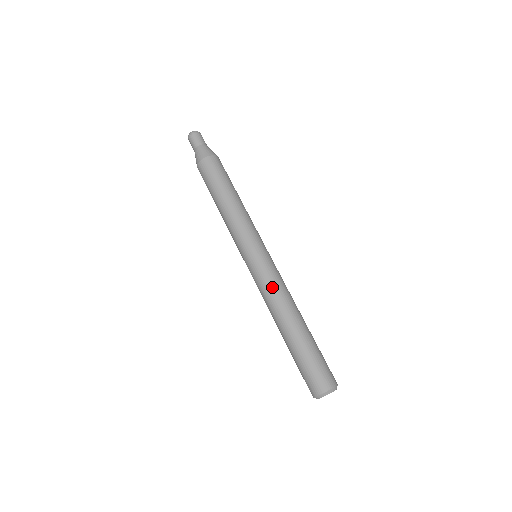
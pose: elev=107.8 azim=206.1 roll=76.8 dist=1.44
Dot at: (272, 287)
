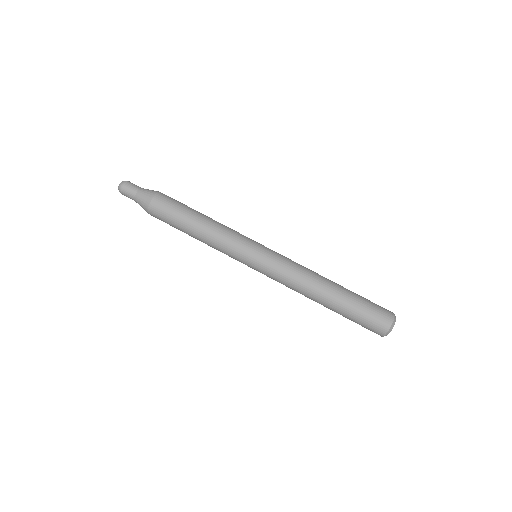
Dot at: (288, 277)
